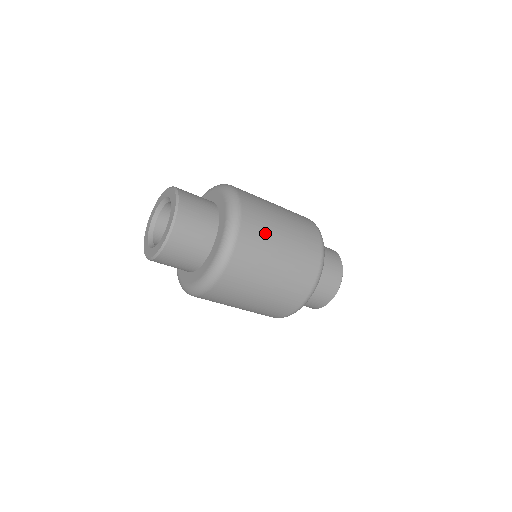
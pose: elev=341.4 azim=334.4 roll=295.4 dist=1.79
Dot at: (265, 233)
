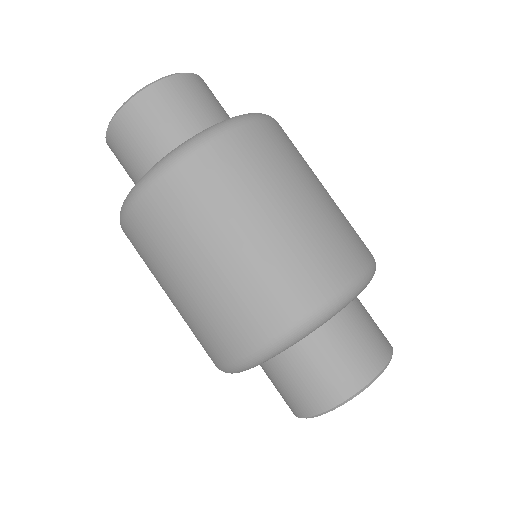
Dot at: (248, 182)
